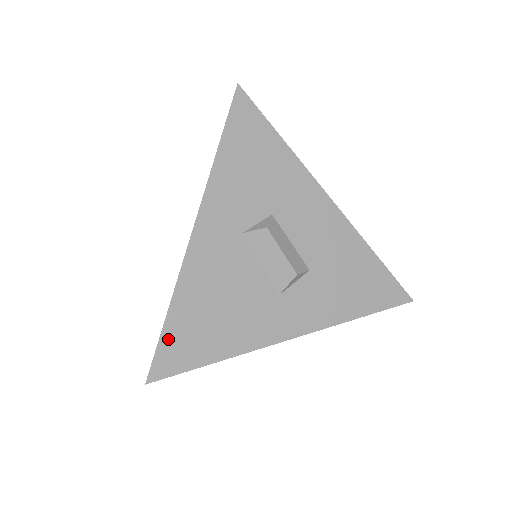
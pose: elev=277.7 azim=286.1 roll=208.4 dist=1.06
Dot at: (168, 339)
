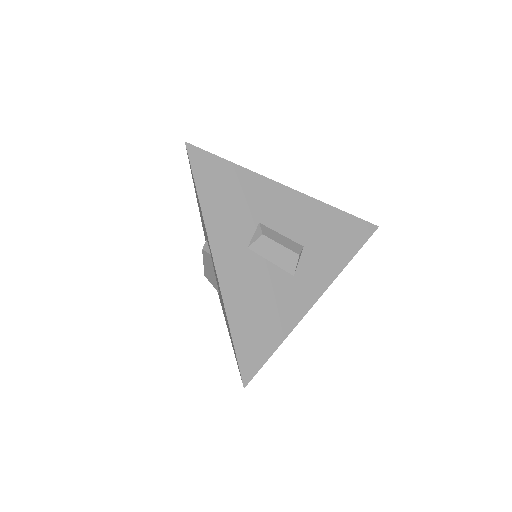
Dot at: (241, 349)
